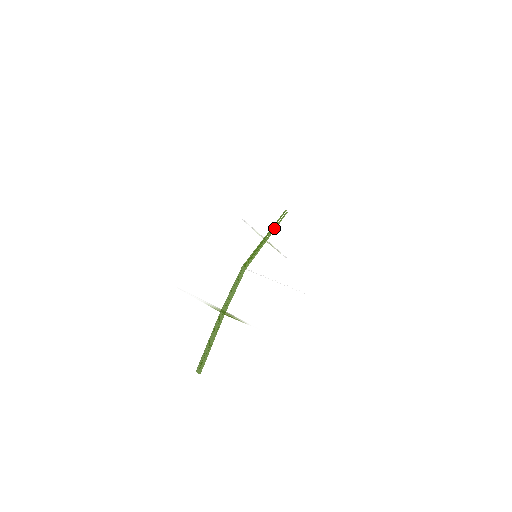
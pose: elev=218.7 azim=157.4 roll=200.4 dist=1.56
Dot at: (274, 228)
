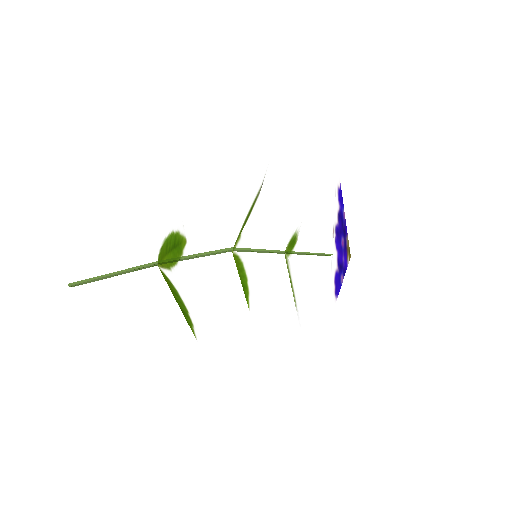
Dot at: (308, 254)
